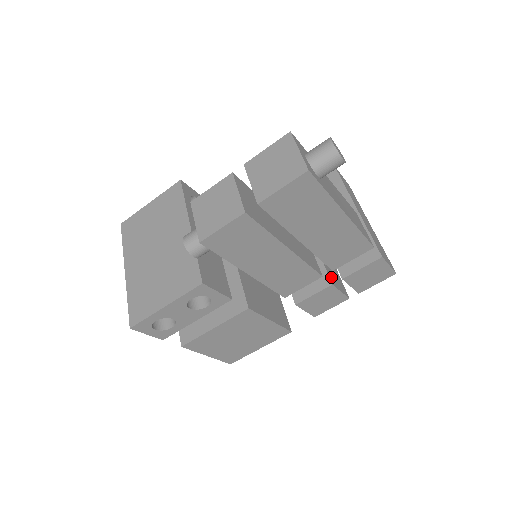
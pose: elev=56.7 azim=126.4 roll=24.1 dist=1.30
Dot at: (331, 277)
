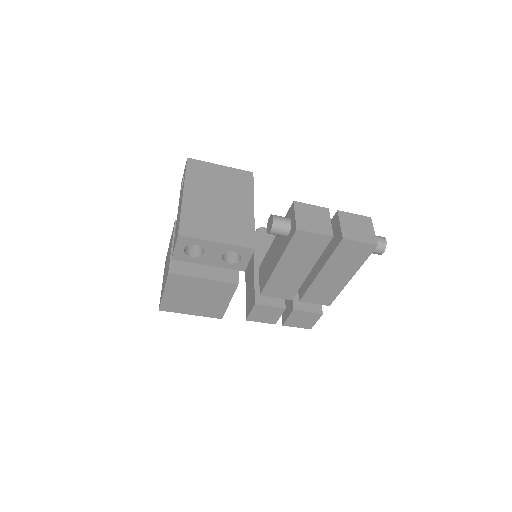
Dot at: occluded
